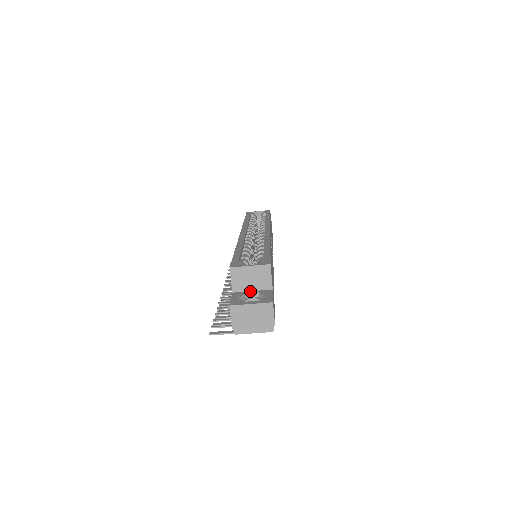
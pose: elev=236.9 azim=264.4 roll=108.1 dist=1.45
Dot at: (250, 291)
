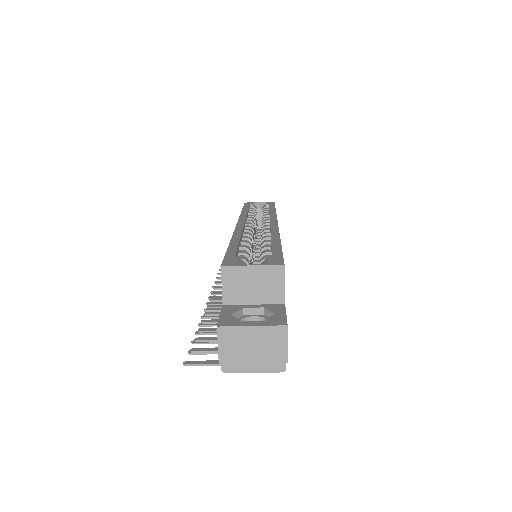
Dot at: (250, 304)
